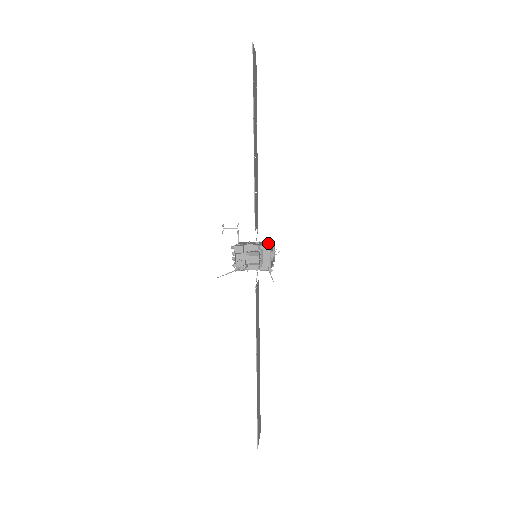
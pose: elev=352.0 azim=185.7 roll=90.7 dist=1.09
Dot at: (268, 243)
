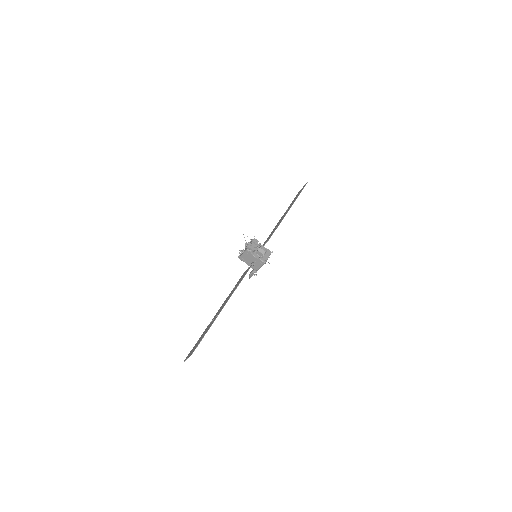
Dot at: occluded
